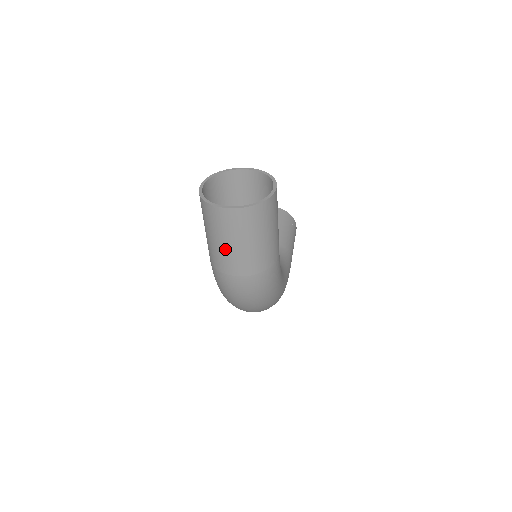
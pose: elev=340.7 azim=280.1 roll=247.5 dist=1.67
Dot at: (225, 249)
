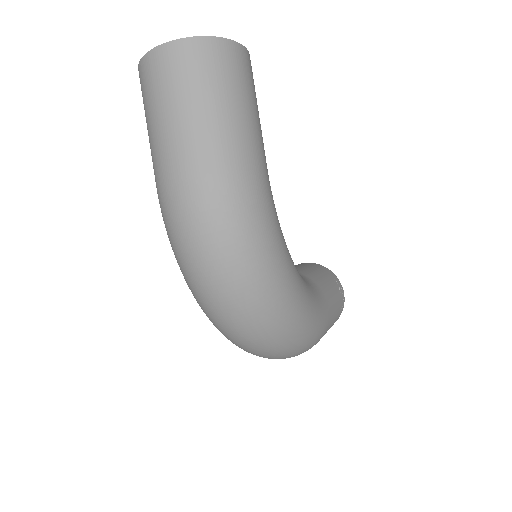
Dot at: (164, 128)
